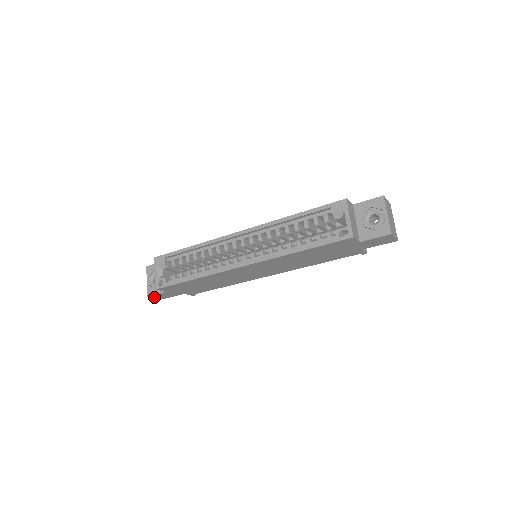
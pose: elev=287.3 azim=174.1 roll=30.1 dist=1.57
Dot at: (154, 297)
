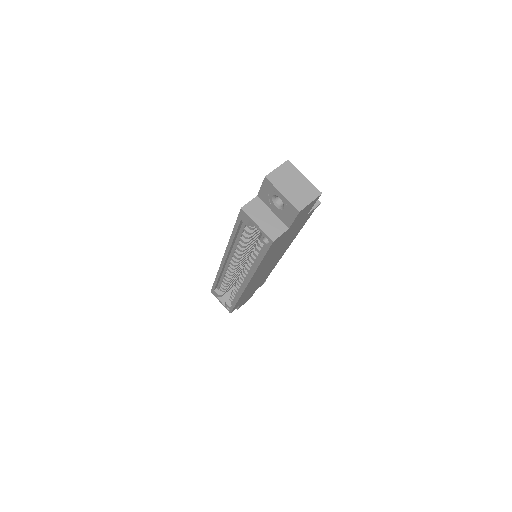
Dot at: occluded
